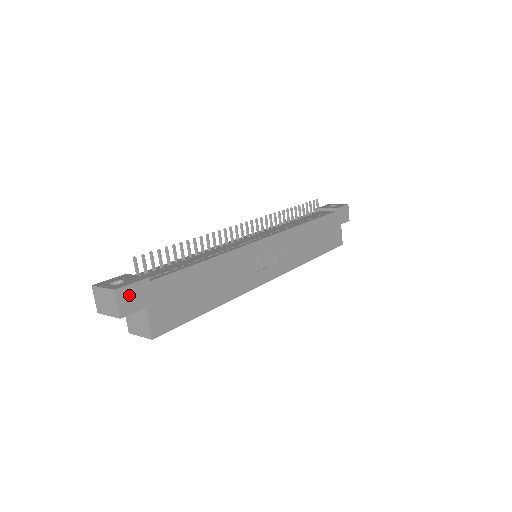
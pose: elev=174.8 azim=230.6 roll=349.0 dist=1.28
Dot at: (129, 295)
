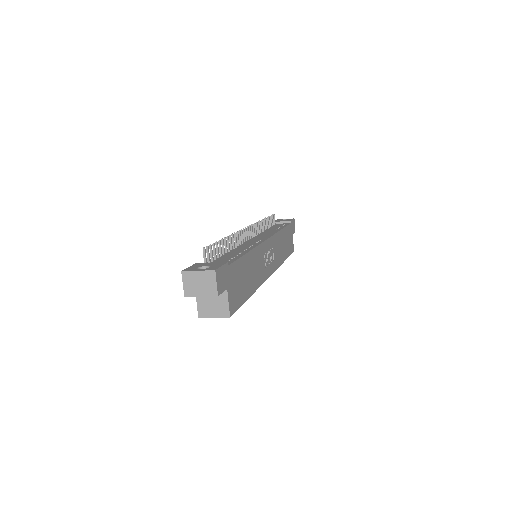
Dot at: (220, 276)
